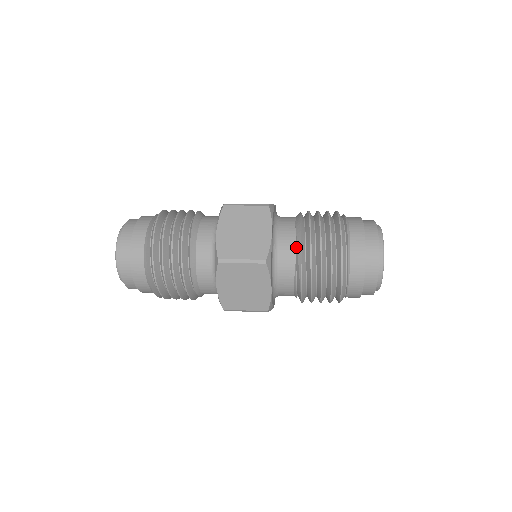
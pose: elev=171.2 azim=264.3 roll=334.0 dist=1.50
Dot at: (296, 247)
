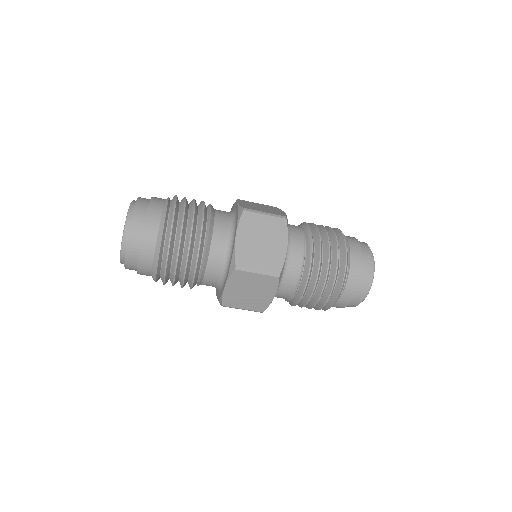
Dot at: (303, 229)
